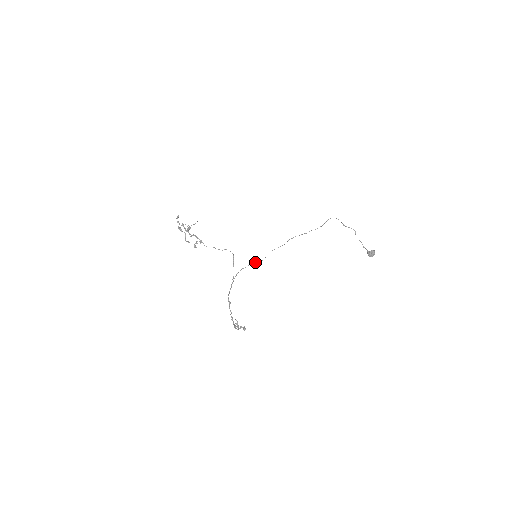
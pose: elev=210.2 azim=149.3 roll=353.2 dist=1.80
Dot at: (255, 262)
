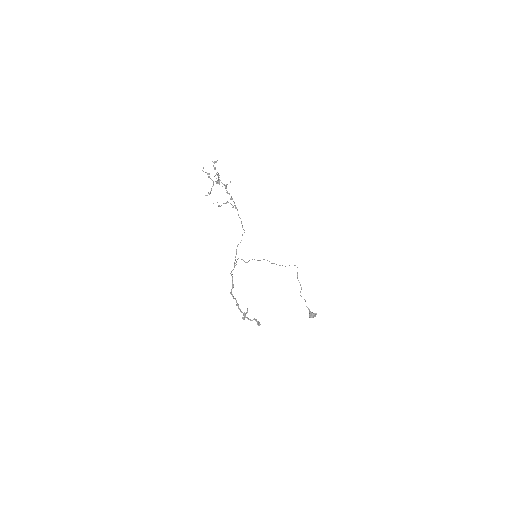
Dot at: occluded
